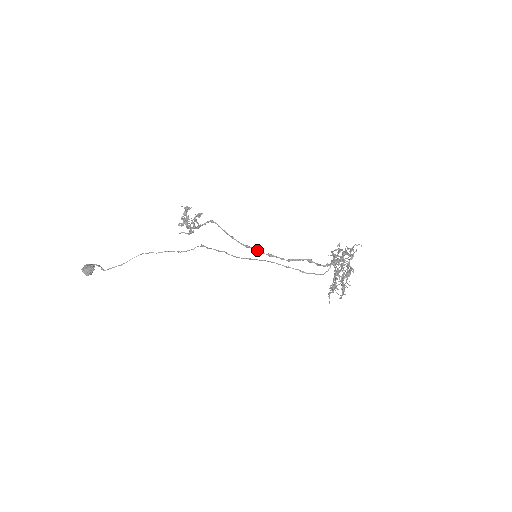
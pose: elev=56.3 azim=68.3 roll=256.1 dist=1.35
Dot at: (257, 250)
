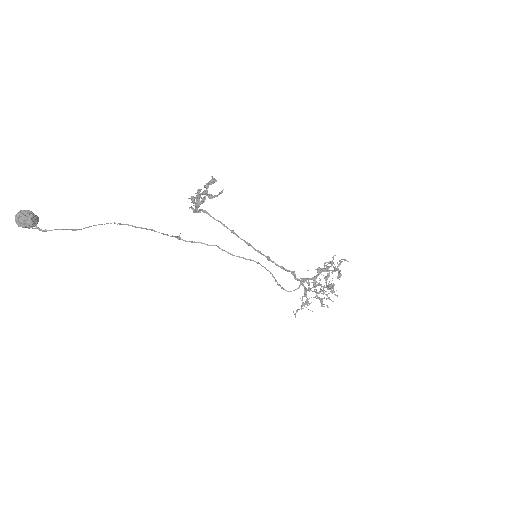
Dot at: (258, 250)
